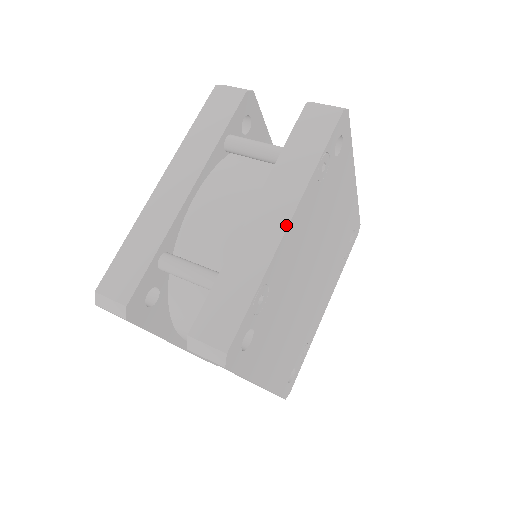
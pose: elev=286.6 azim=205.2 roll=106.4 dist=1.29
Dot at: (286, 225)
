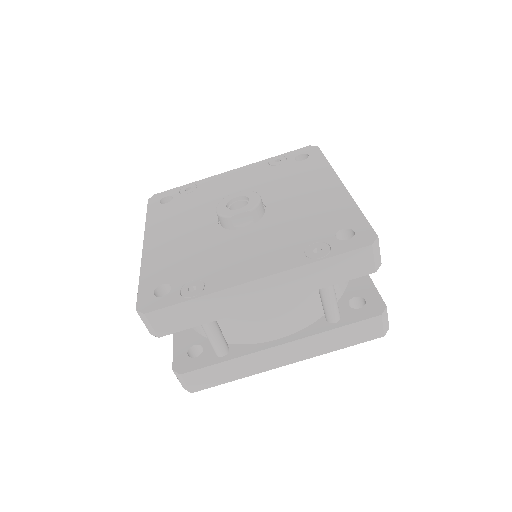
Dot at: (284, 365)
